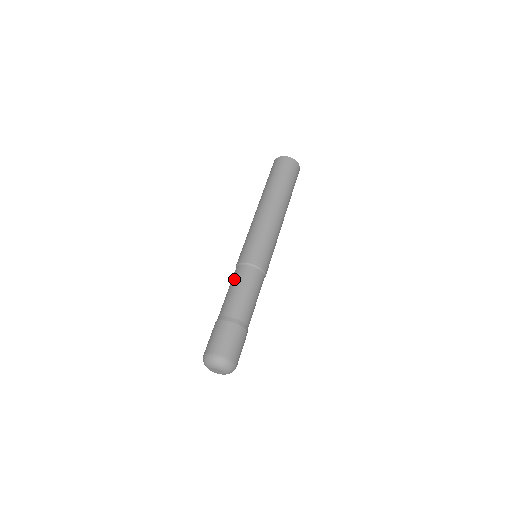
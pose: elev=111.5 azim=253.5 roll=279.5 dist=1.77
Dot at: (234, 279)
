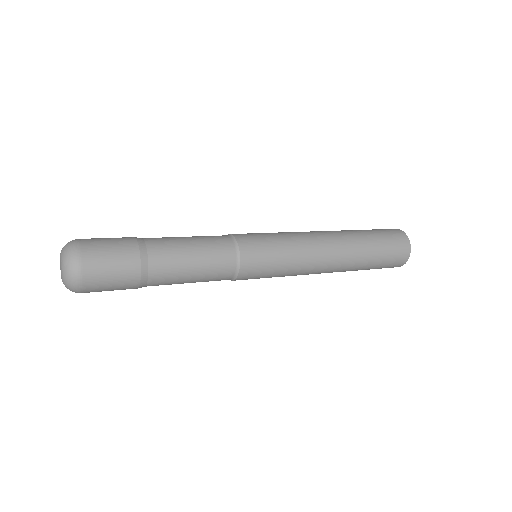
Dot at: occluded
